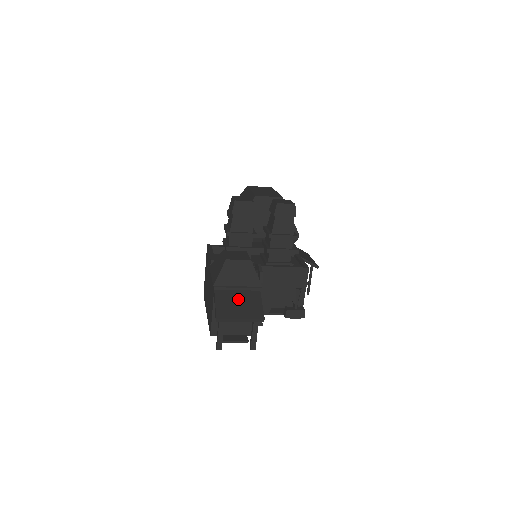
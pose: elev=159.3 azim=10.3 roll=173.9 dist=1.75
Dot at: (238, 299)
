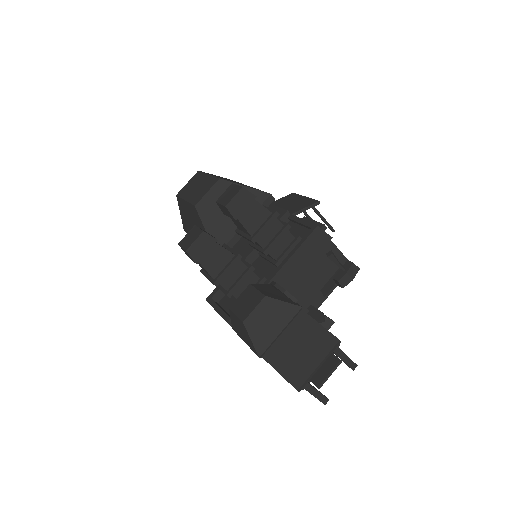
Dot at: (294, 345)
